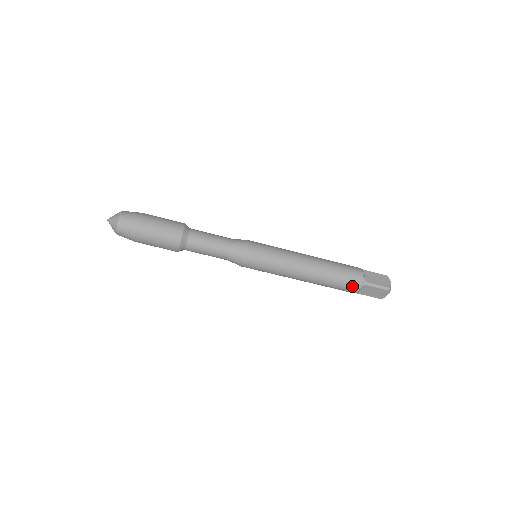
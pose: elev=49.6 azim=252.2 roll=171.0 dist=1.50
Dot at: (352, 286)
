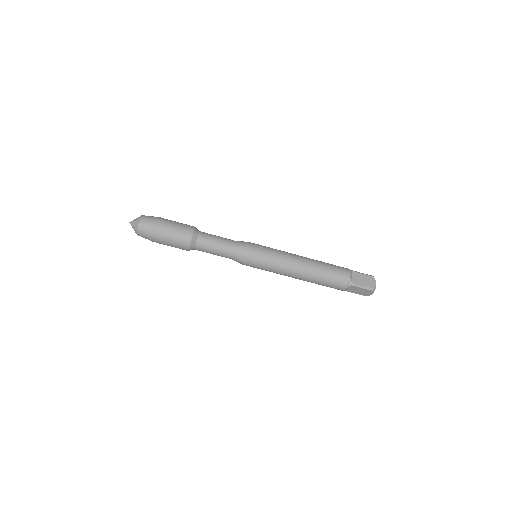
Dot at: (339, 286)
